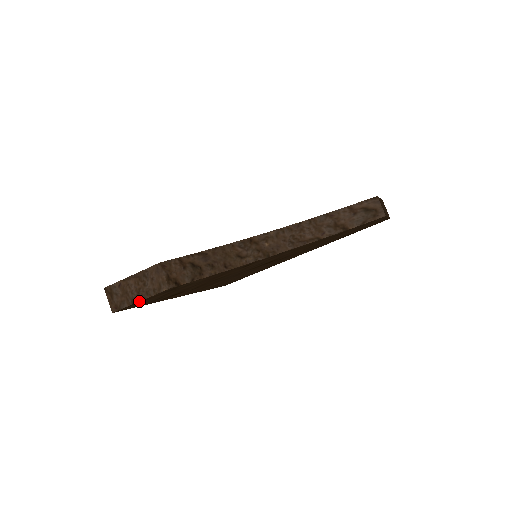
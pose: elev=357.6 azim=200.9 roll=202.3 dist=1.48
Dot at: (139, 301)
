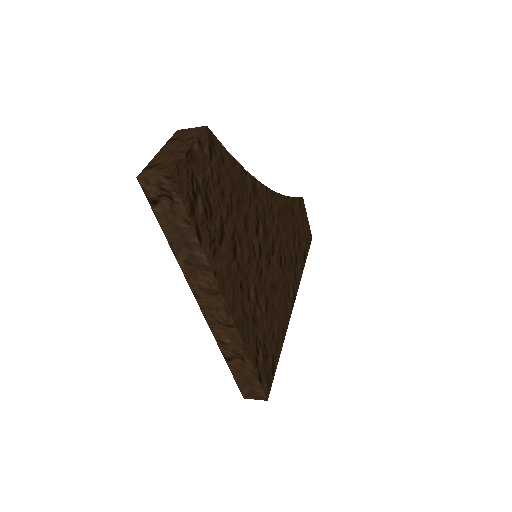
Dot at: (189, 148)
